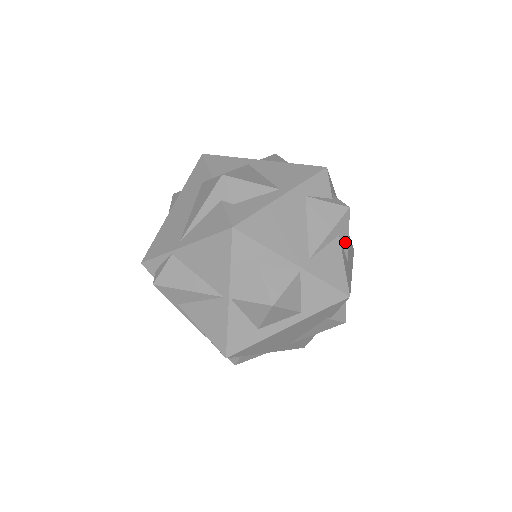
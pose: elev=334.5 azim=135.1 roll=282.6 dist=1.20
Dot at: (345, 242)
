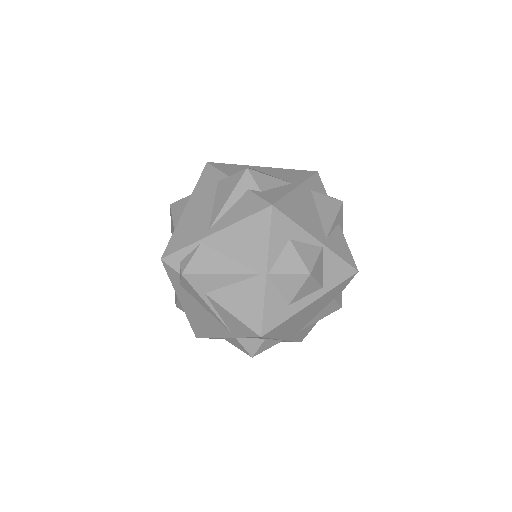
Dot at: occluded
